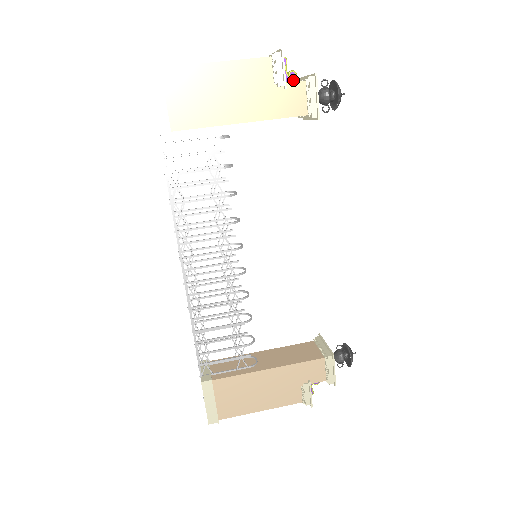
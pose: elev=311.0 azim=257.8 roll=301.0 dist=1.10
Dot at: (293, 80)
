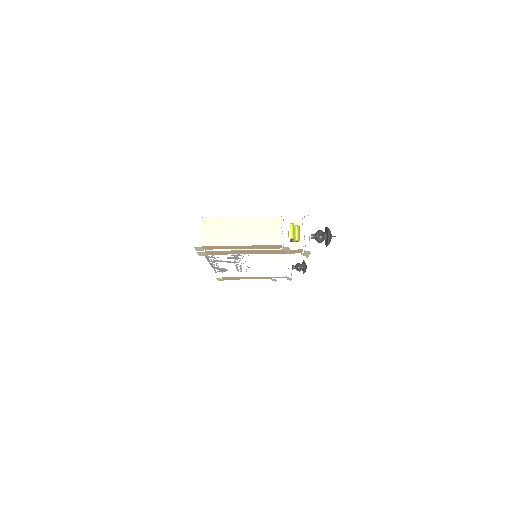
Dot at: (296, 242)
